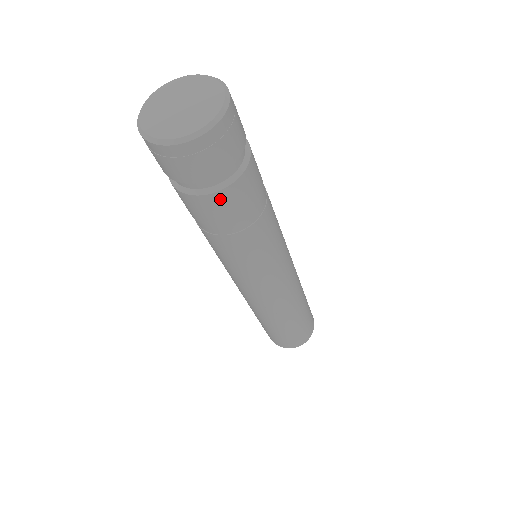
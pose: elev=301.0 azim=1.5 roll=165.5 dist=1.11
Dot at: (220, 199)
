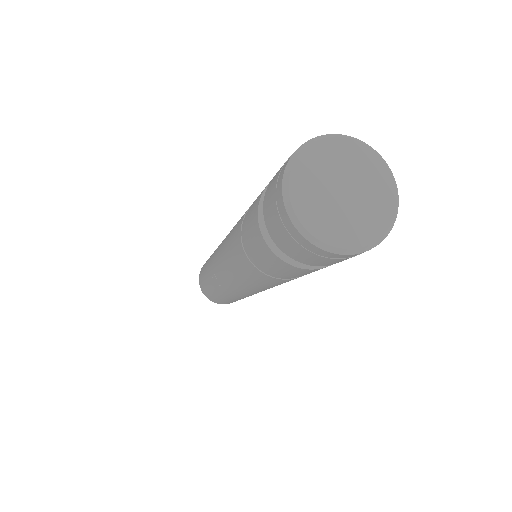
Dot at: (268, 252)
